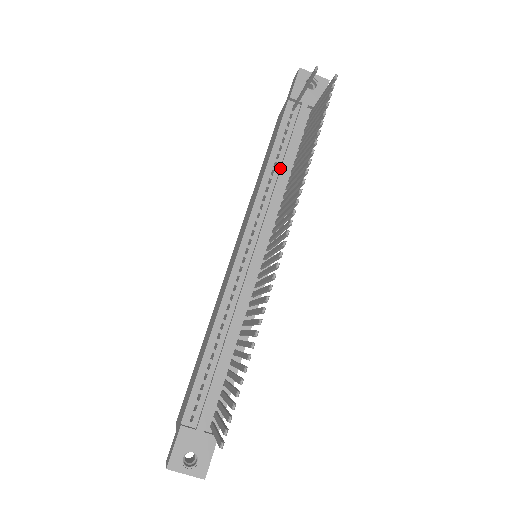
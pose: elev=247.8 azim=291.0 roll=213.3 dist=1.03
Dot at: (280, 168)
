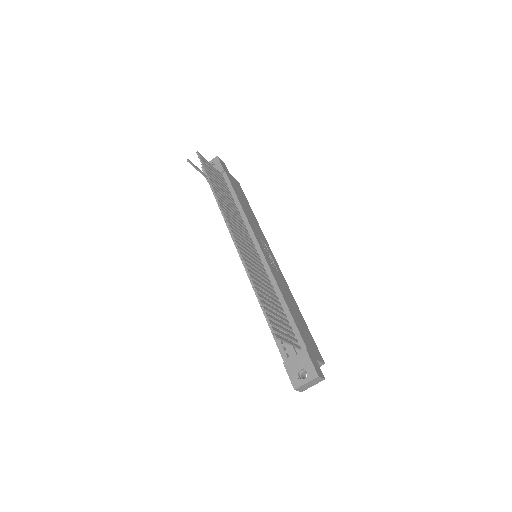
Dot at: occluded
